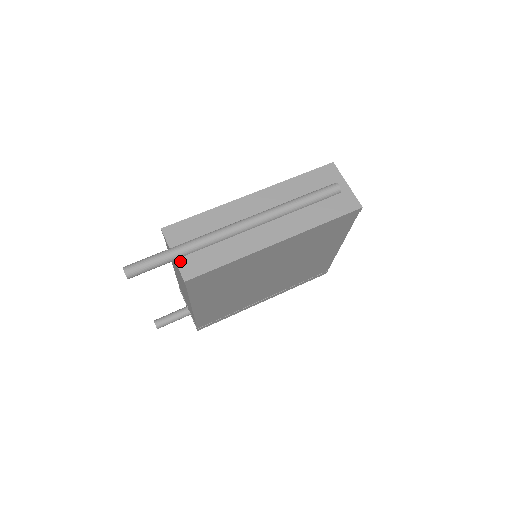
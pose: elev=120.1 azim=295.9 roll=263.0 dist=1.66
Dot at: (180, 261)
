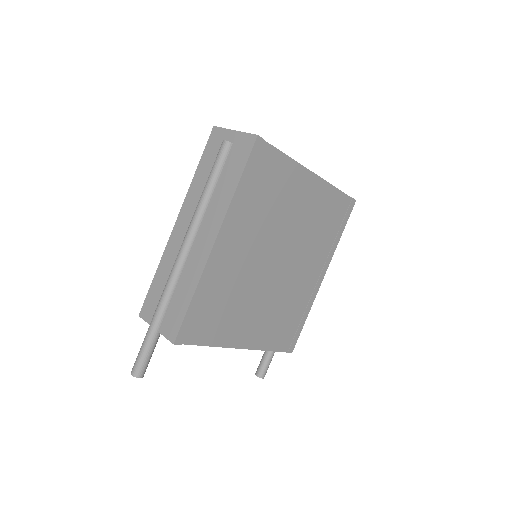
Dot at: (162, 330)
